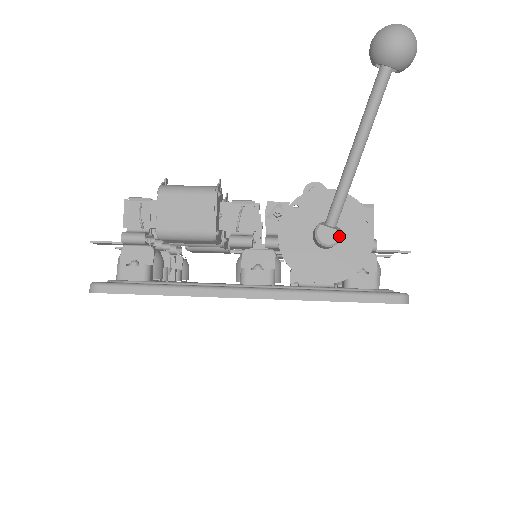
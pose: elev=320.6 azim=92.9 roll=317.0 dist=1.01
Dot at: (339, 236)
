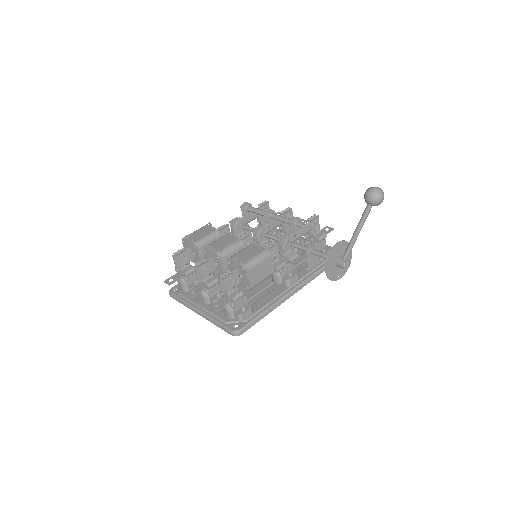
Dot at: occluded
